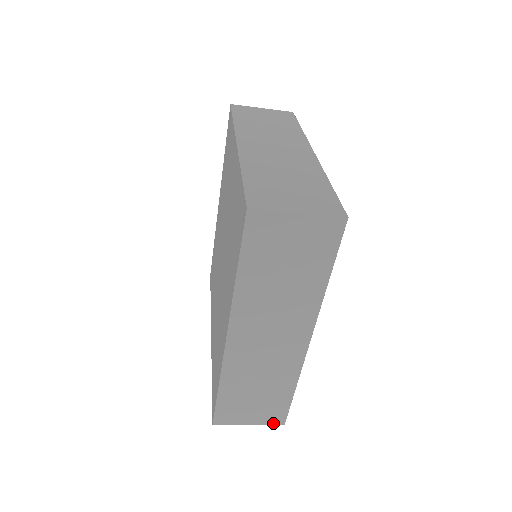
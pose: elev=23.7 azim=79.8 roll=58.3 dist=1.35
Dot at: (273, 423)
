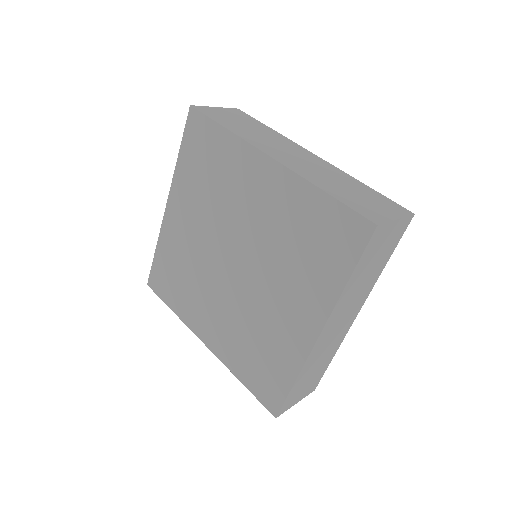
Dot at: (309, 393)
